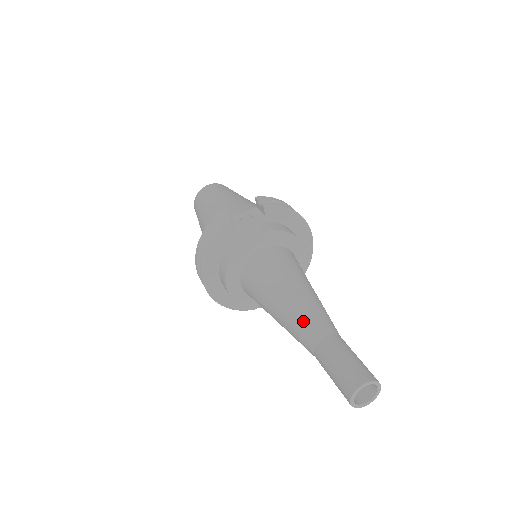
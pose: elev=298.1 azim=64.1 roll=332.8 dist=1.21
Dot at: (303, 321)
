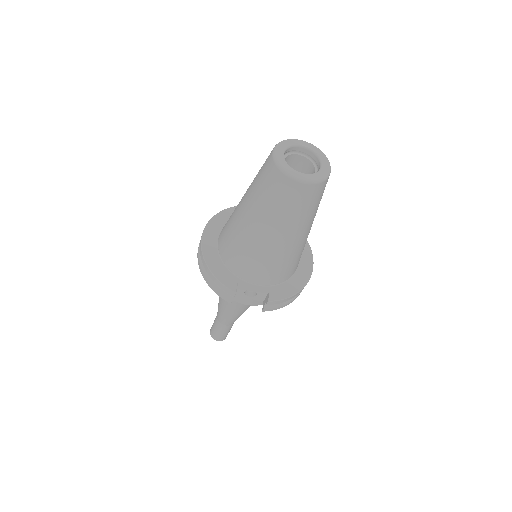
Dot at: (223, 317)
